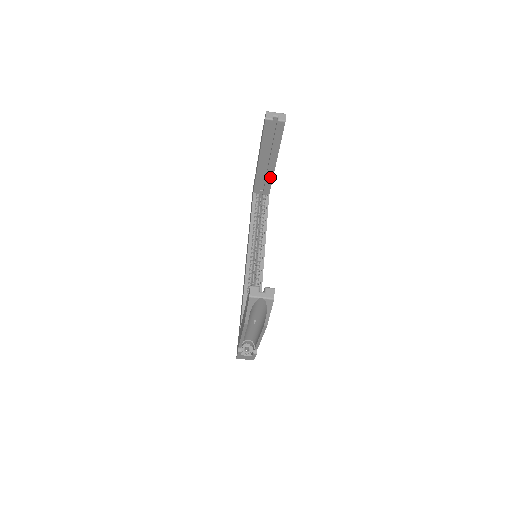
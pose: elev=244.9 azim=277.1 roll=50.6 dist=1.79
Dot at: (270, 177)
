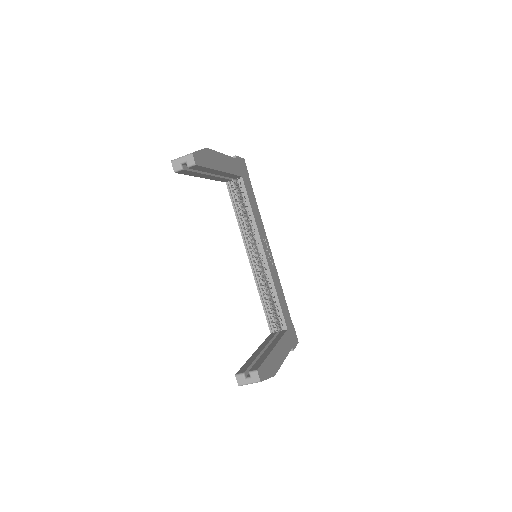
Dot at: (229, 175)
